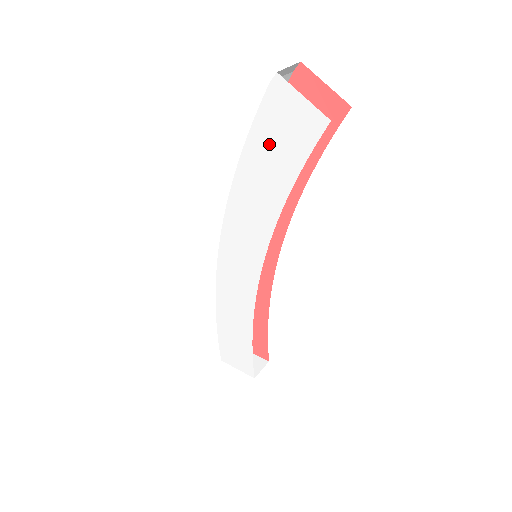
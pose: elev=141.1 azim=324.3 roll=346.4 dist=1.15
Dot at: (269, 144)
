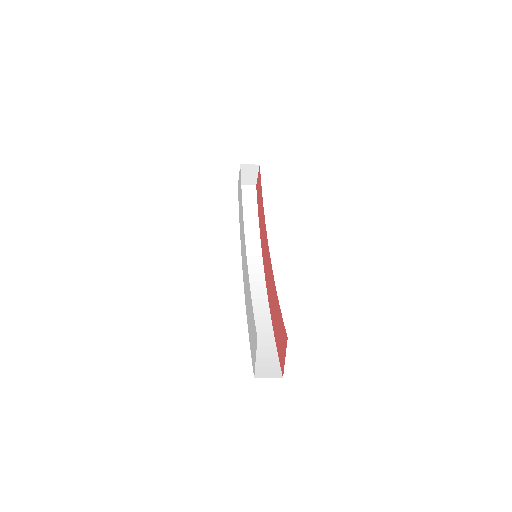
Dot at: occluded
